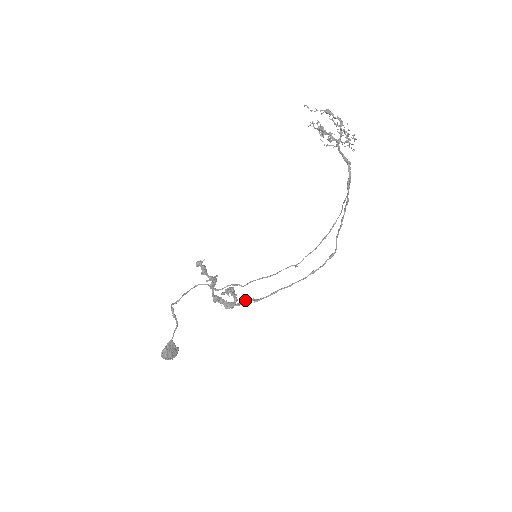
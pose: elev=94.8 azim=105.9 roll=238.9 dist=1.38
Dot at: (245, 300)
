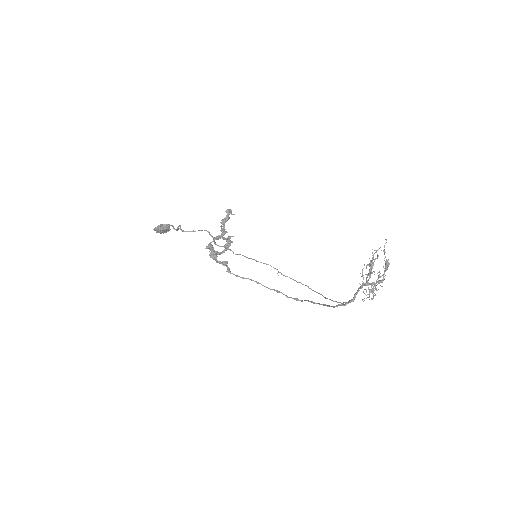
Dot at: (223, 265)
